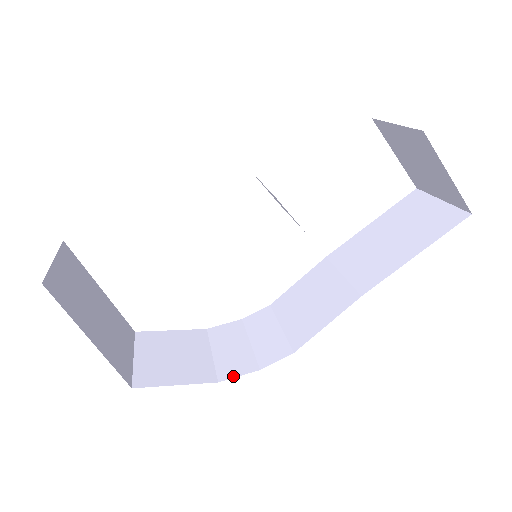
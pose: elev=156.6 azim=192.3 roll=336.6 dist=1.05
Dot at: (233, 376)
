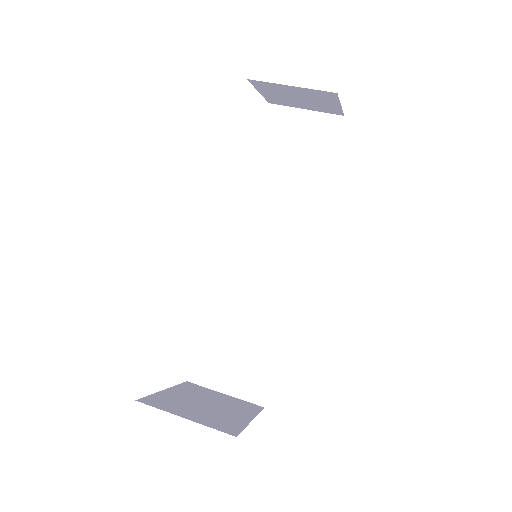
Dot at: (288, 333)
